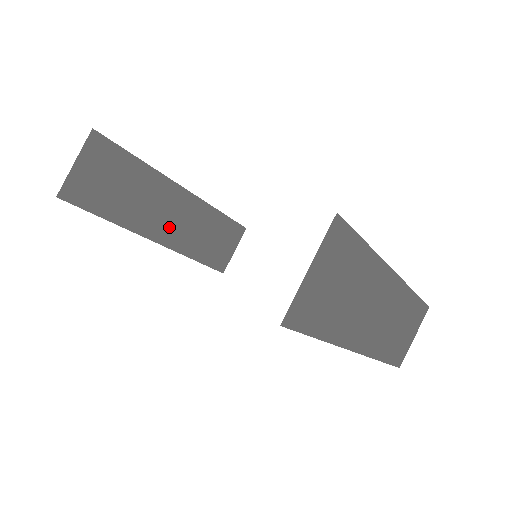
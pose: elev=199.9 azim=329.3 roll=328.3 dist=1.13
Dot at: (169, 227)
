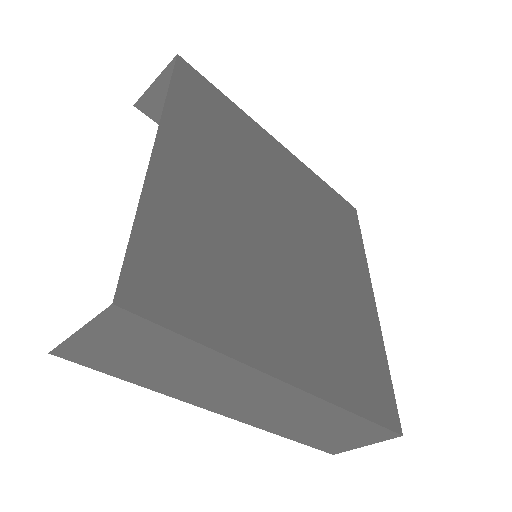
Dot at: occluded
